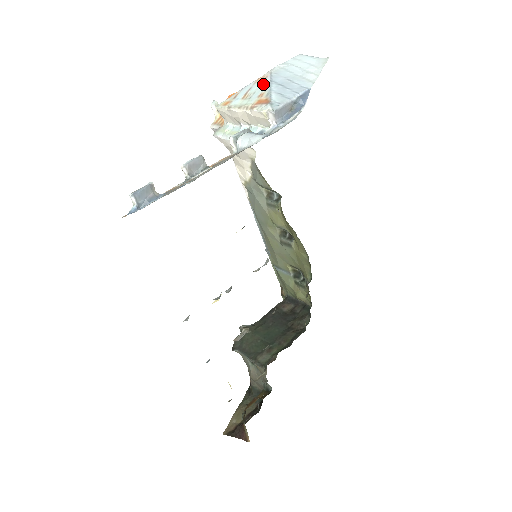
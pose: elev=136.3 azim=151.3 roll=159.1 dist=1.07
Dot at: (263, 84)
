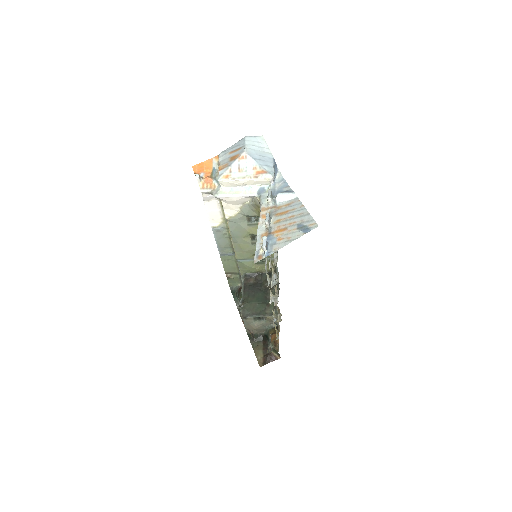
Dot at: (248, 161)
